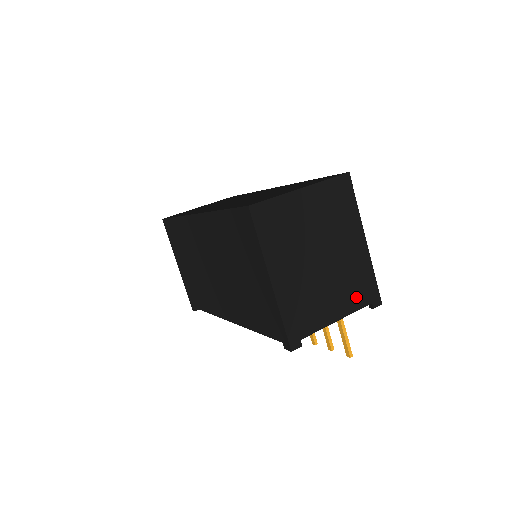
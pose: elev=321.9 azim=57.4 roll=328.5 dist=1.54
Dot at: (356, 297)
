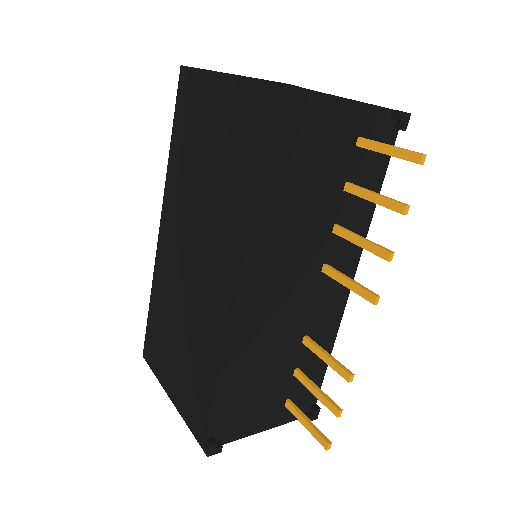
Dot at: occluded
